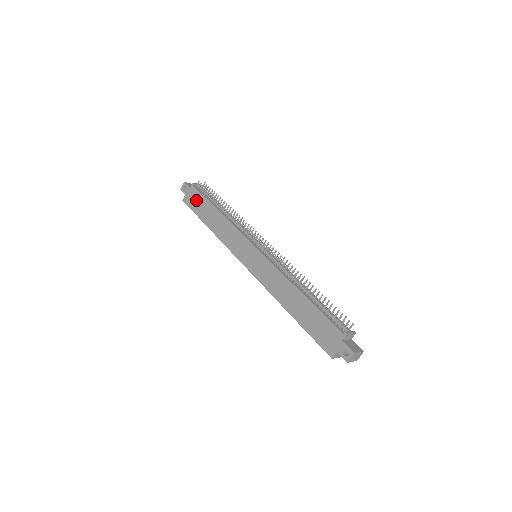
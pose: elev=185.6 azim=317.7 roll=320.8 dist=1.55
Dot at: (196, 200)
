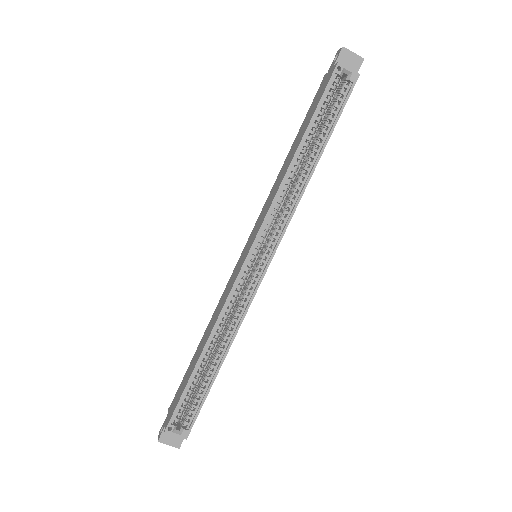
Dot at: (178, 394)
